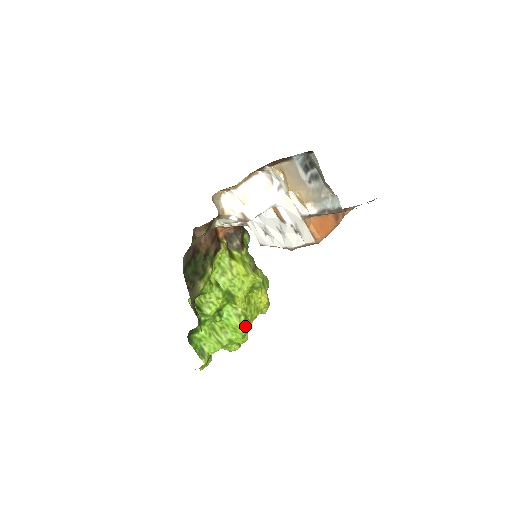
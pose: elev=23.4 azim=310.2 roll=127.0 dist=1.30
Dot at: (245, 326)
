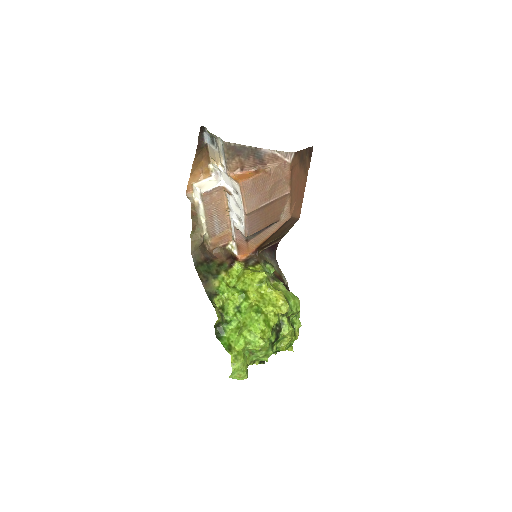
Dot at: (257, 312)
